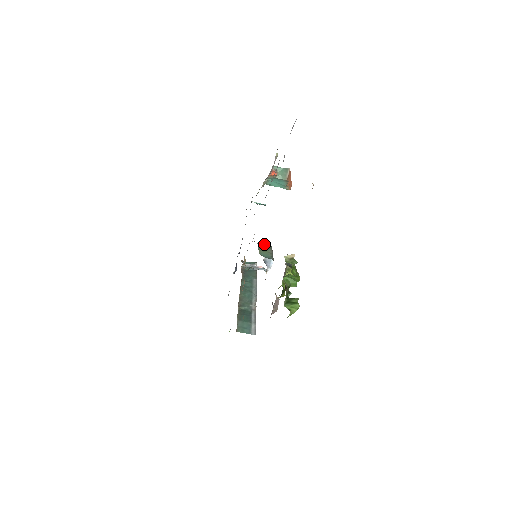
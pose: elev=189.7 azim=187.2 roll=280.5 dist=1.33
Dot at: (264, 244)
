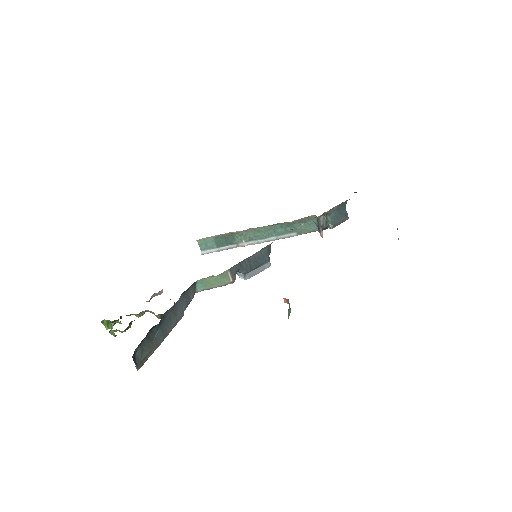
Dot at: (230, 277)
